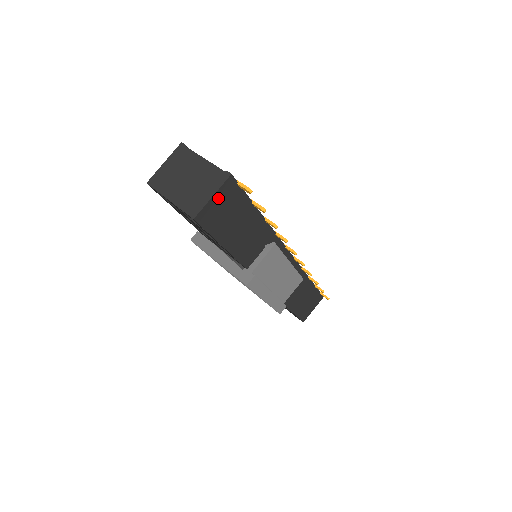
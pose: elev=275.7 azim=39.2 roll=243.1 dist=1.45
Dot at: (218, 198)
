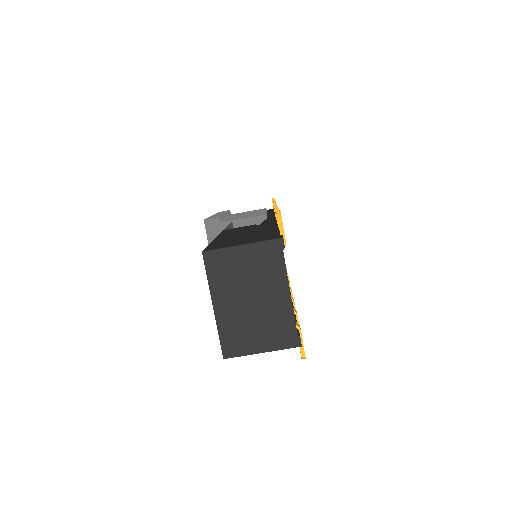
Dot at: occluded
